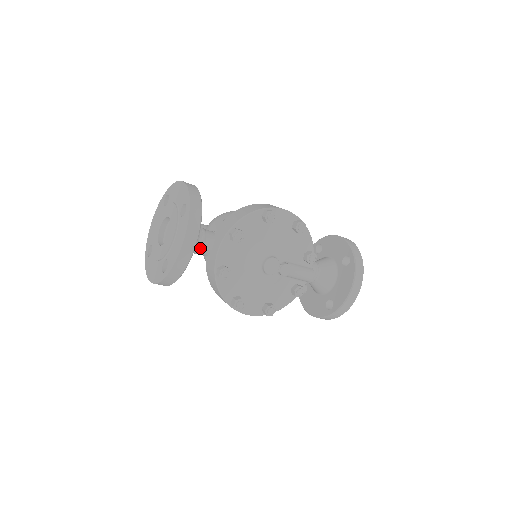
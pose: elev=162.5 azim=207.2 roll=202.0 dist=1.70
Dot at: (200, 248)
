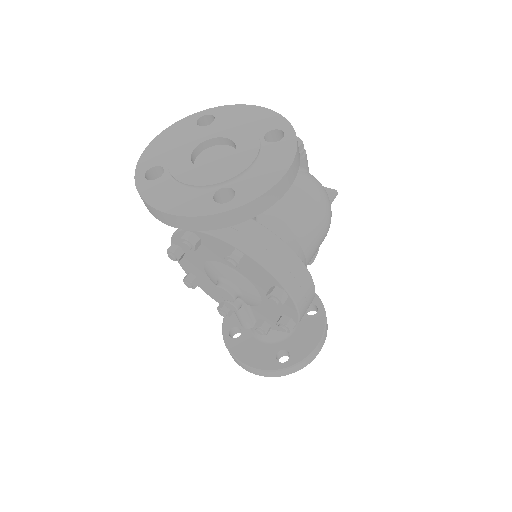
Dot at: occluded
